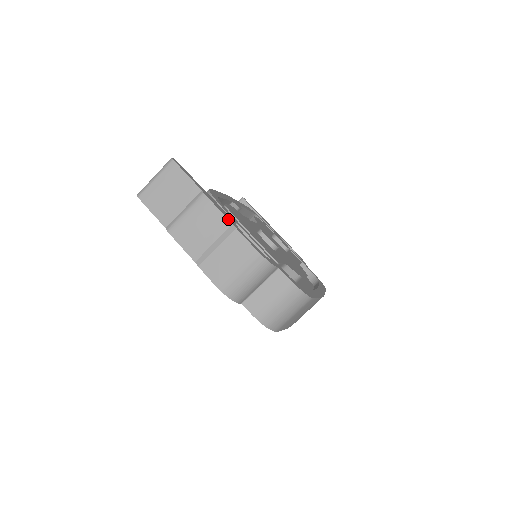
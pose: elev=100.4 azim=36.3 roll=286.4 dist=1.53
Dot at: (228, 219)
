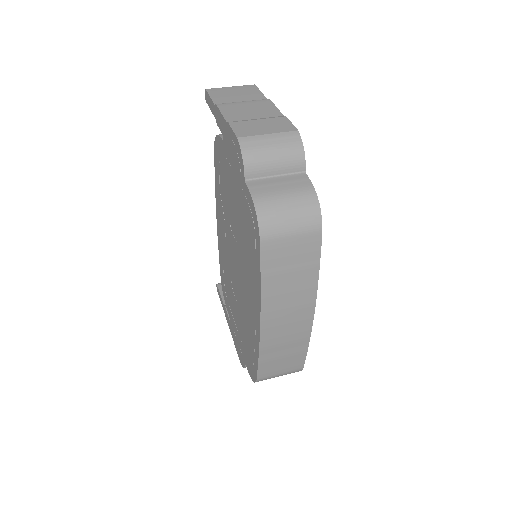
Dot at: (281, 113)
